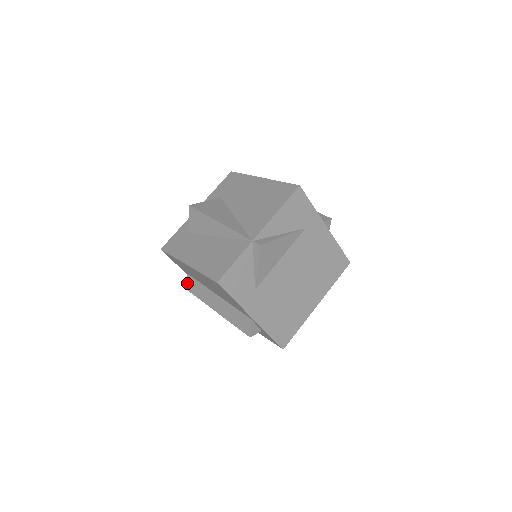
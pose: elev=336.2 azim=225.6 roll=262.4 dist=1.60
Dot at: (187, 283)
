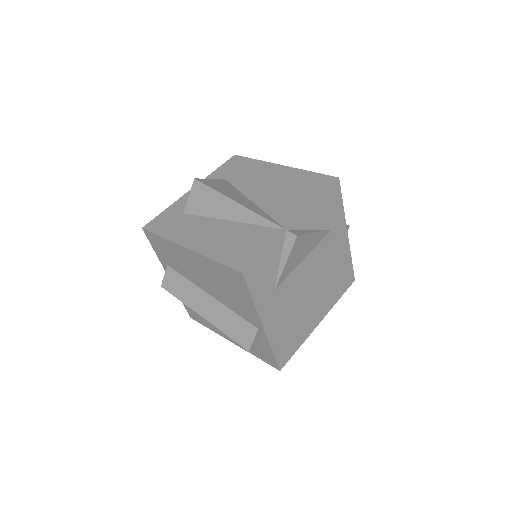
Dot at: (163, 277)
